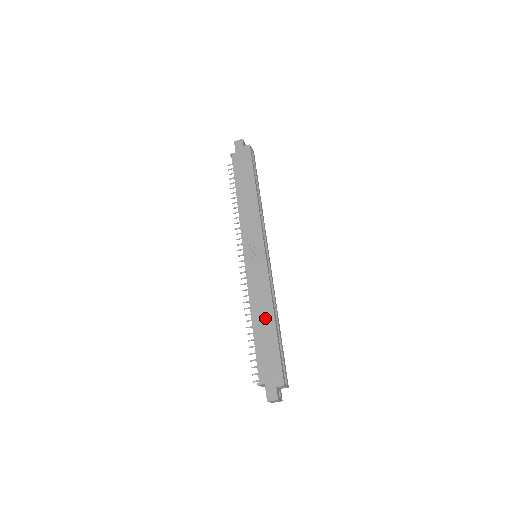
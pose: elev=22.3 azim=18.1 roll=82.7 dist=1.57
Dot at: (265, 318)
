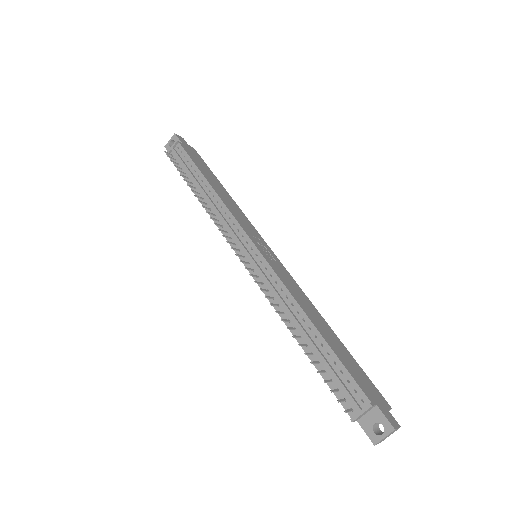
Dot at: (322, 323)
